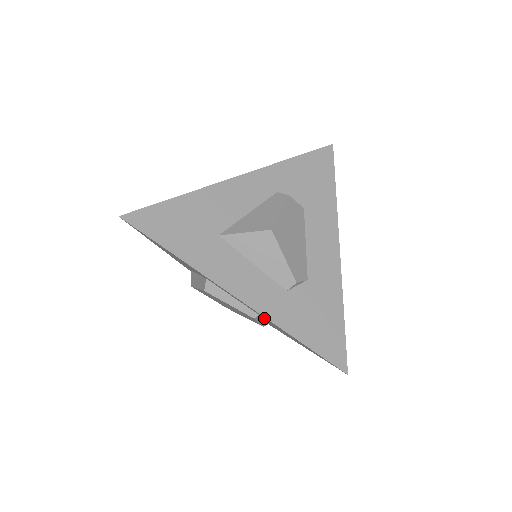
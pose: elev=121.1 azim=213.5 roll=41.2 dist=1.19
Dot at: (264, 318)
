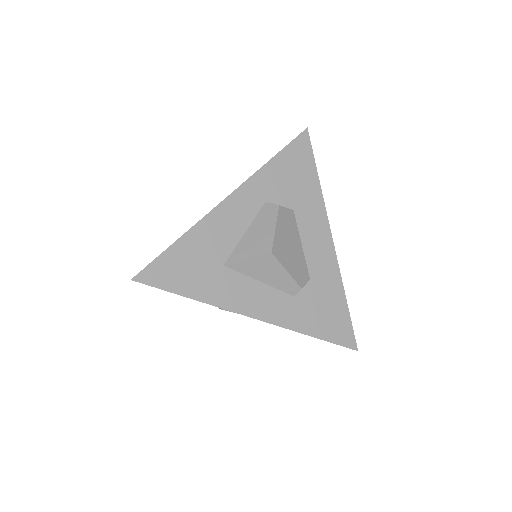
Dot at: occluded
